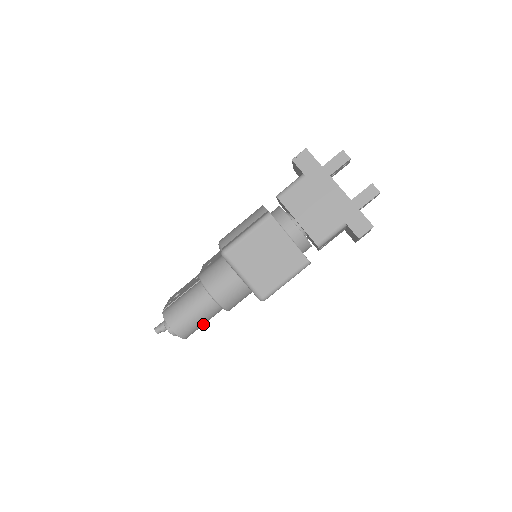
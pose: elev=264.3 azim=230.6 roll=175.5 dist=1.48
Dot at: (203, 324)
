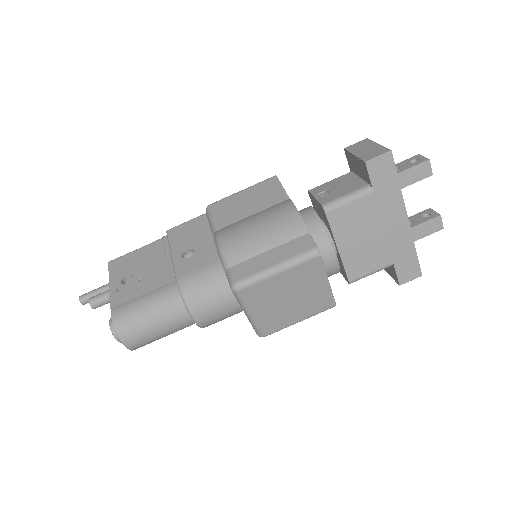
Dot at: occluded
